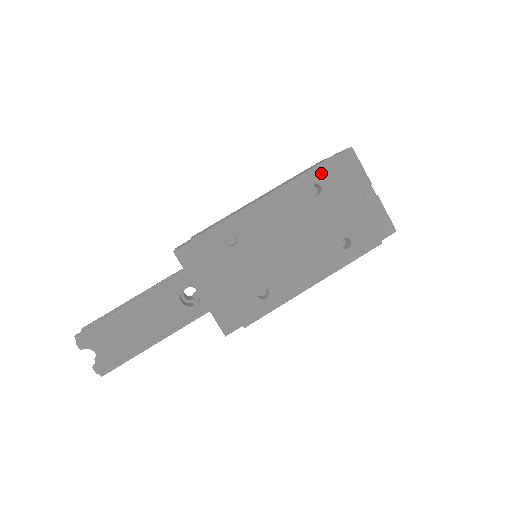
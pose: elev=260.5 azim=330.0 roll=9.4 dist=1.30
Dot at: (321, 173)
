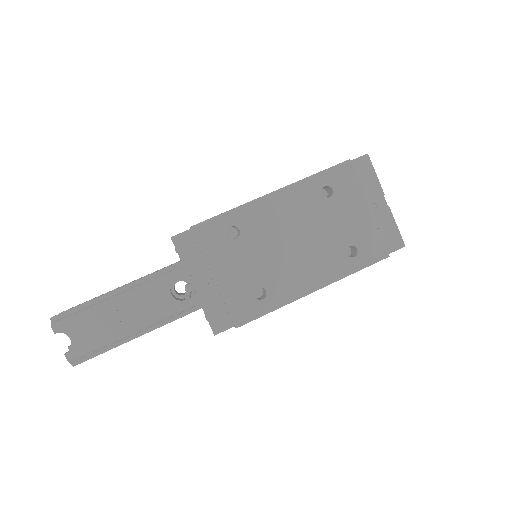
Dot at: (334, 175)
